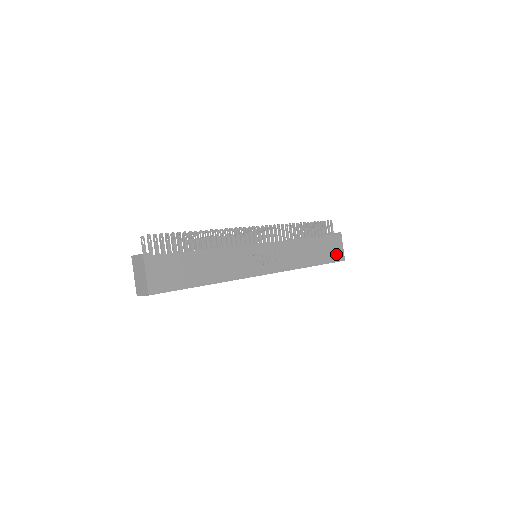
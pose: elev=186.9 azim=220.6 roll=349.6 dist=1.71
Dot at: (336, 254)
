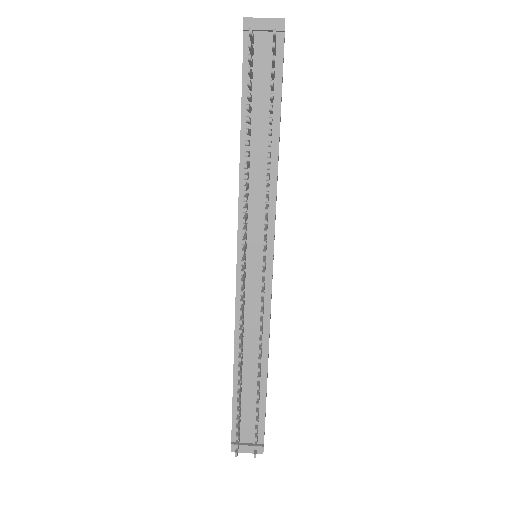
Dot at: occluded
